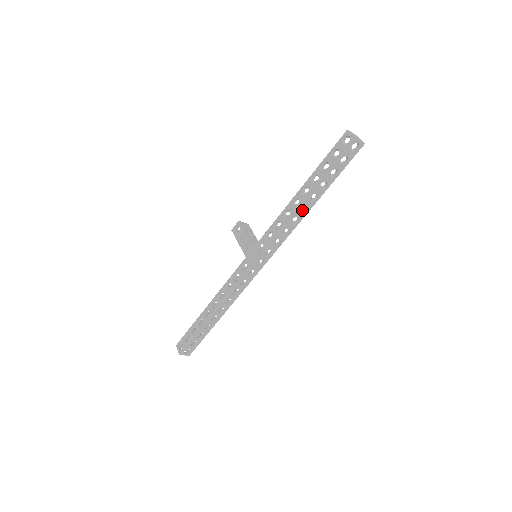
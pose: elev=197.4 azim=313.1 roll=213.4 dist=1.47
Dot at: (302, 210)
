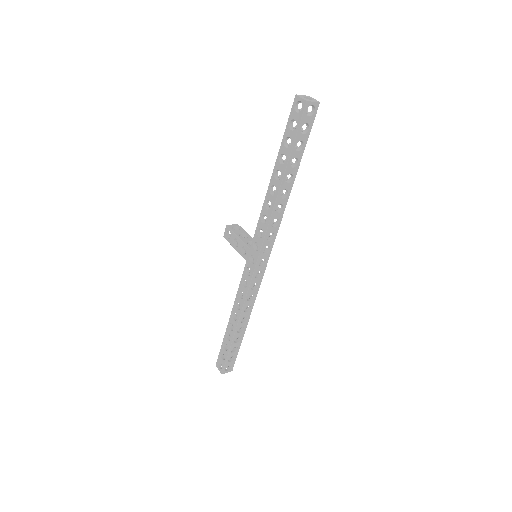
Dot at: (283, 195)
